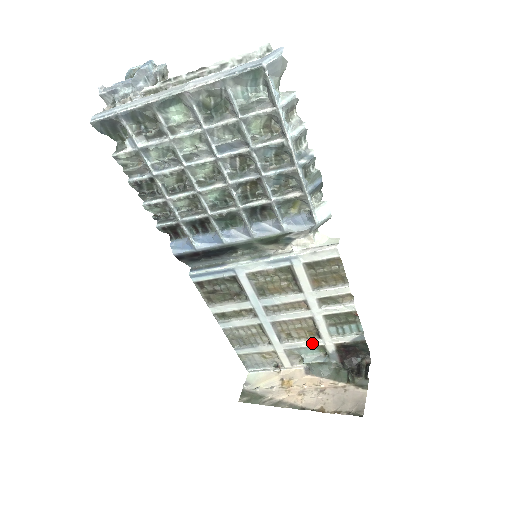
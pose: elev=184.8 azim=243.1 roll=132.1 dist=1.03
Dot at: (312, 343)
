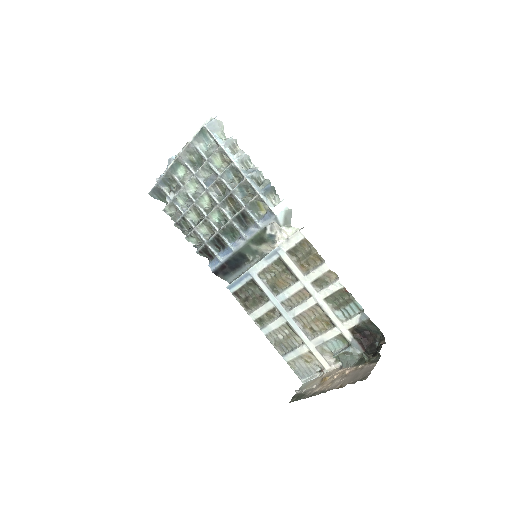
Dot at: (332, 334)
